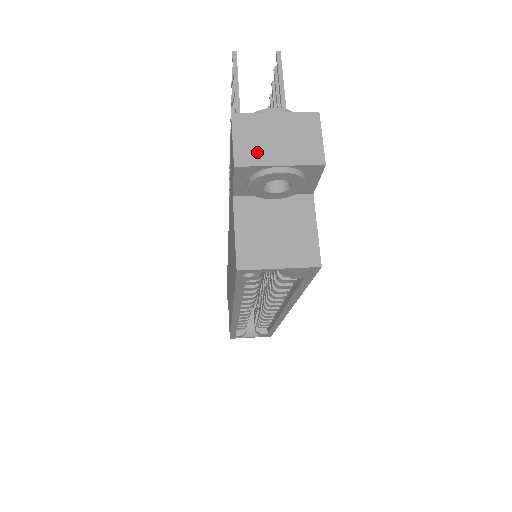
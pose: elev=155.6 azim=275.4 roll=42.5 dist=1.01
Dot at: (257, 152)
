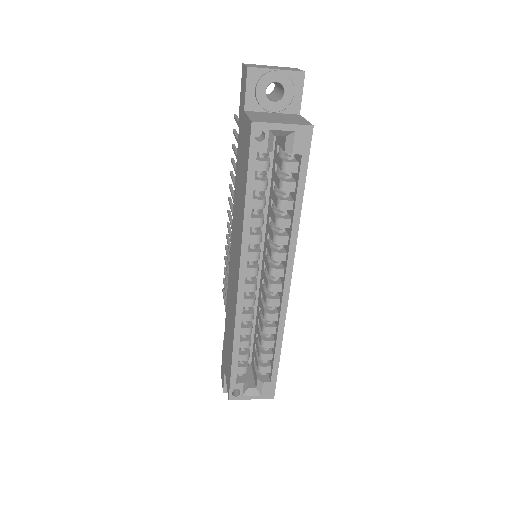
Dot at: (261, 67)
